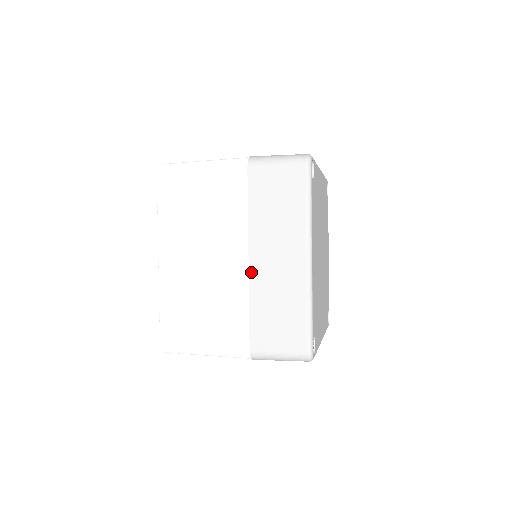
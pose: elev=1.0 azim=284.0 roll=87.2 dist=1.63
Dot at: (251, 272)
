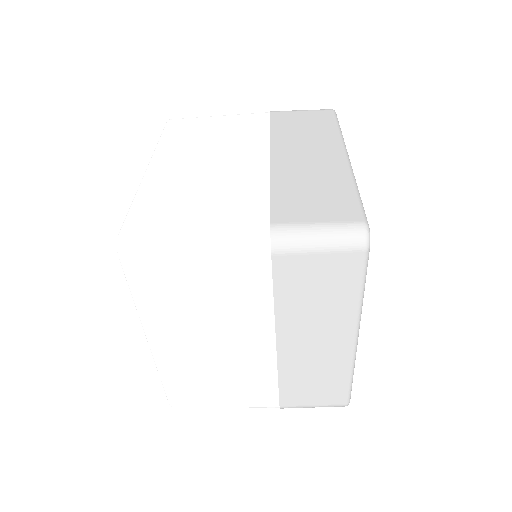
Dot at: (273, 165)
